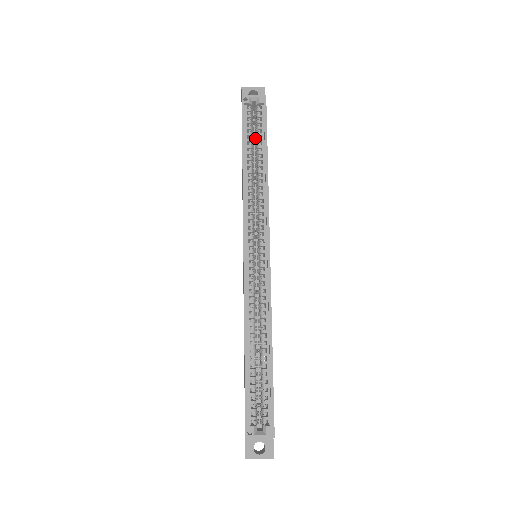
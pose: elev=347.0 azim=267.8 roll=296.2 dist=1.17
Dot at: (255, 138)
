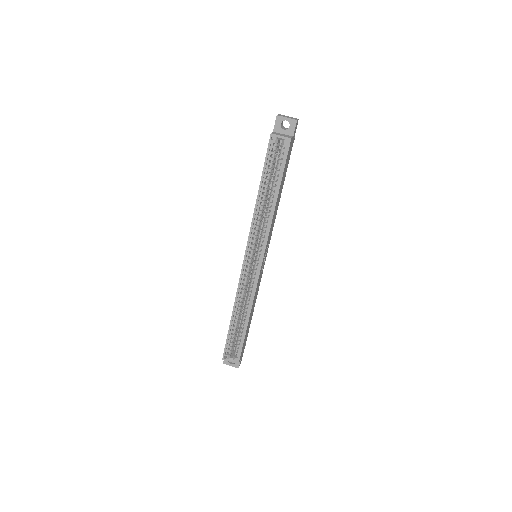
Dot at: (275, 171)
